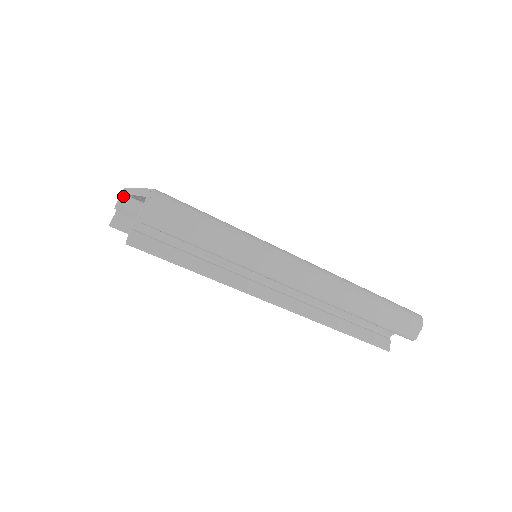
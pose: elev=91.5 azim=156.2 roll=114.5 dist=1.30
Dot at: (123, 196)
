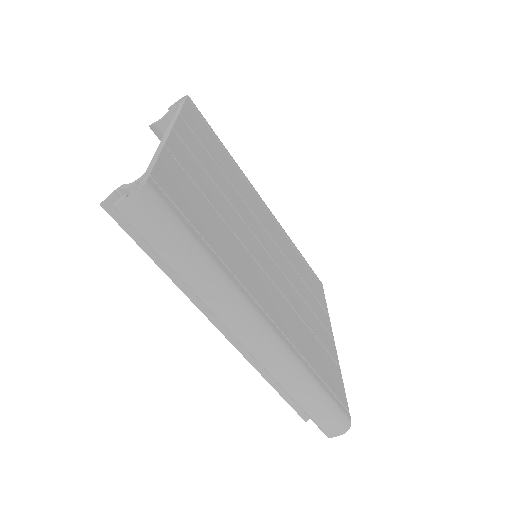
Dot at: (178, 106)
